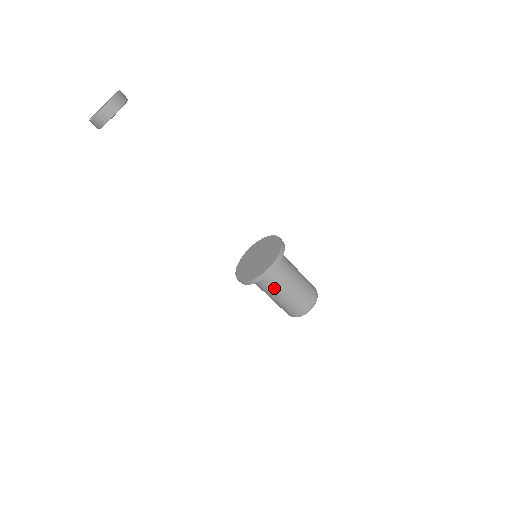
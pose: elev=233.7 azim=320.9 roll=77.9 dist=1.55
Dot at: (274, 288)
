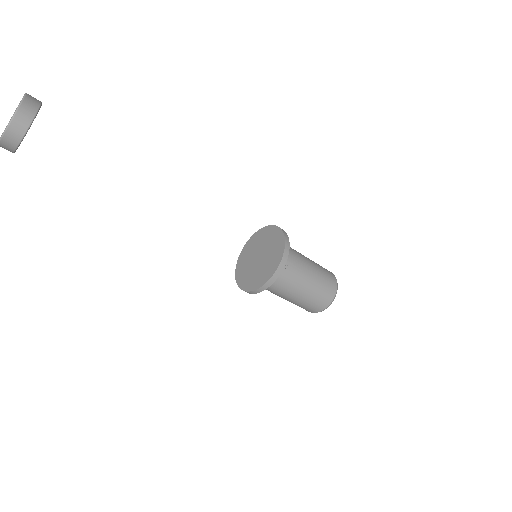
Dot at: (275, 293)
